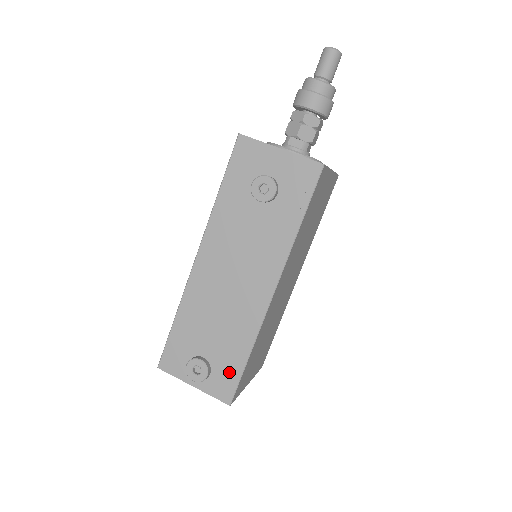
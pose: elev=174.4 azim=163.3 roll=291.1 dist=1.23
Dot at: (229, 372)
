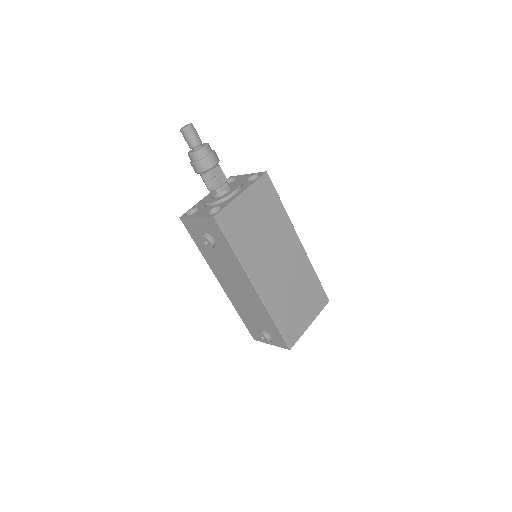
Dot at: (276, 334)
